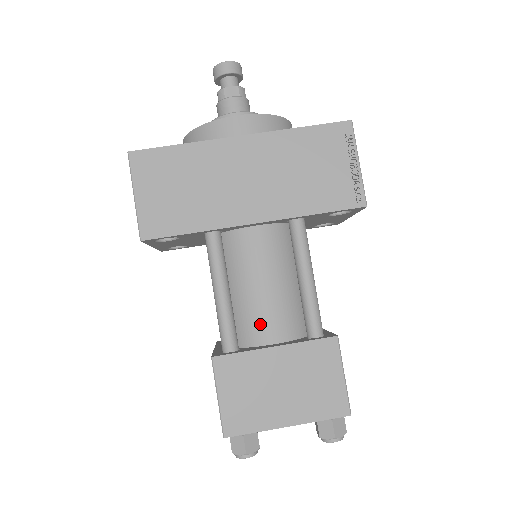
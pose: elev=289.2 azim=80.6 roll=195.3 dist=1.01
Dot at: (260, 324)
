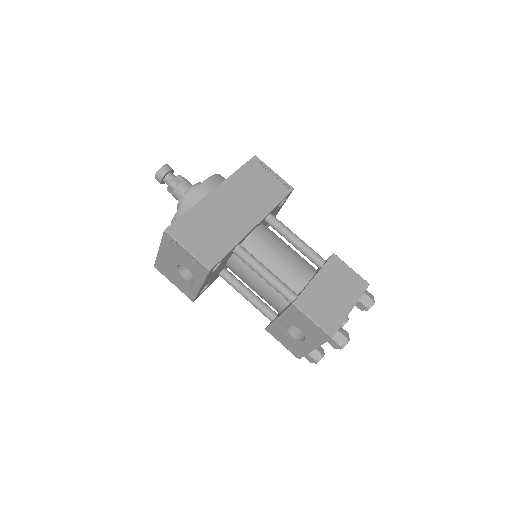
Dot at: (296, 276)
